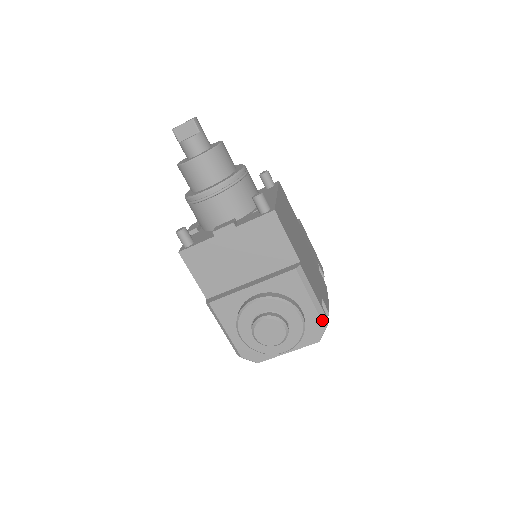
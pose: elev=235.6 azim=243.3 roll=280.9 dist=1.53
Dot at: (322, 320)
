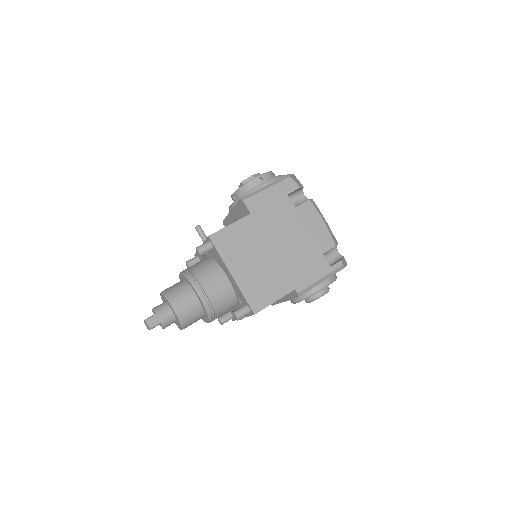
Dot at: (338, 271)
